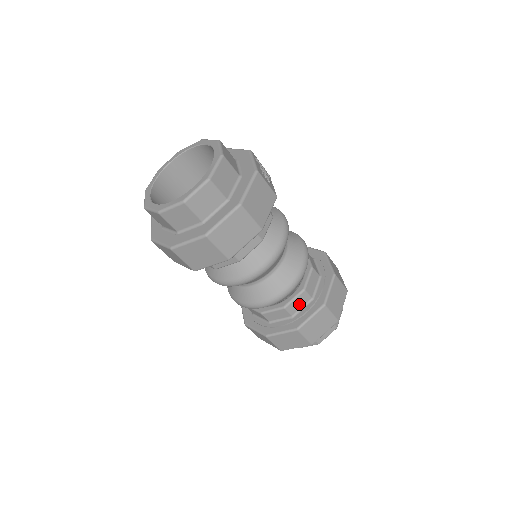
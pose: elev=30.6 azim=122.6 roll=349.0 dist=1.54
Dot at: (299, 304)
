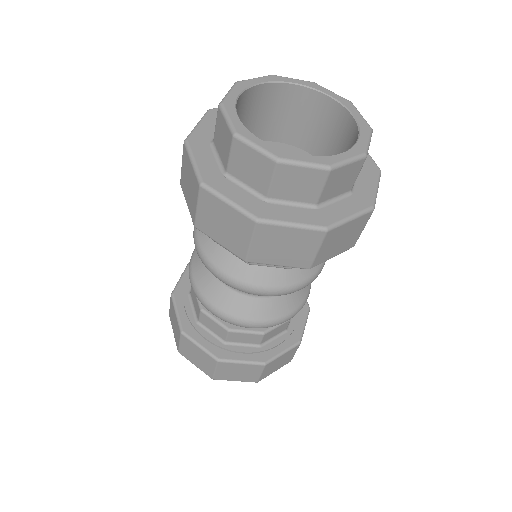
Dot at: (275, 333)
